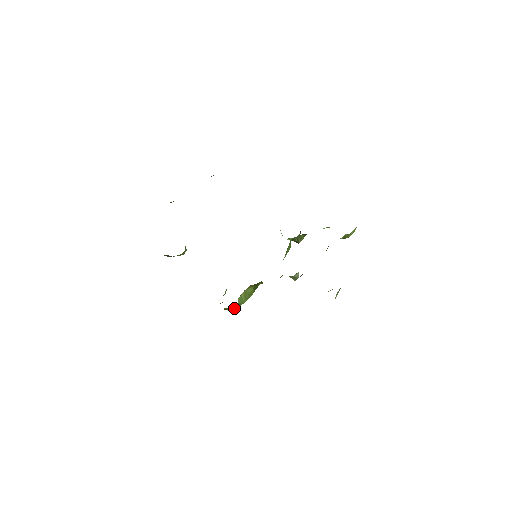
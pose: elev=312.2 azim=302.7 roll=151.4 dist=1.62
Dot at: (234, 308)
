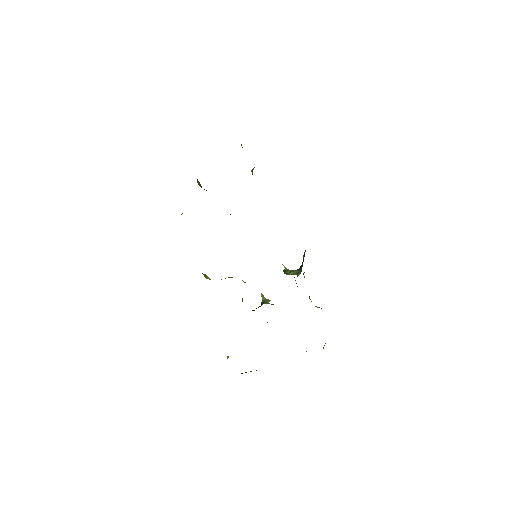
Dot at: (210, 279)
